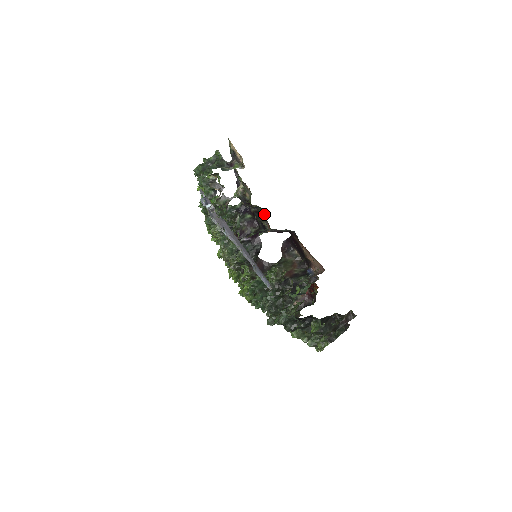
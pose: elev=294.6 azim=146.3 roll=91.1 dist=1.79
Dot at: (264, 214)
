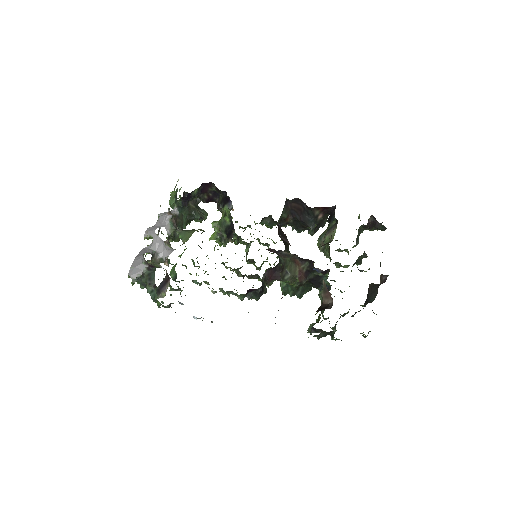
Dot at: occluded
